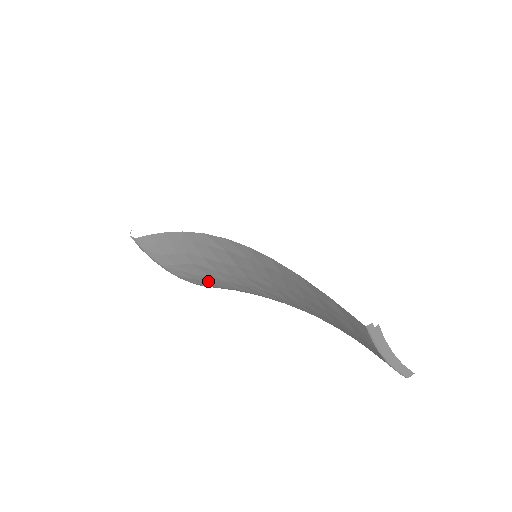
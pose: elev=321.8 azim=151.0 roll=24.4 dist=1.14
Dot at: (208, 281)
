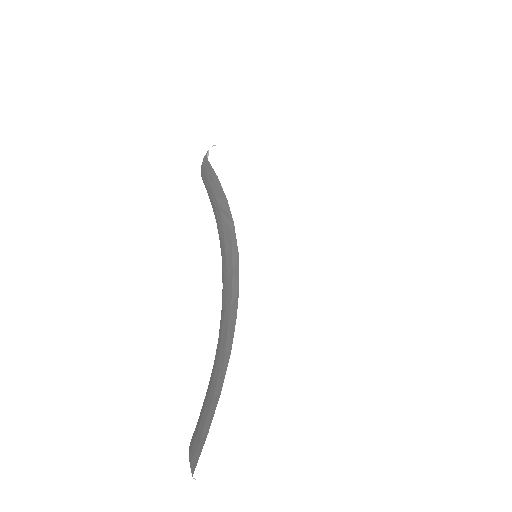
Dot at: occluded
